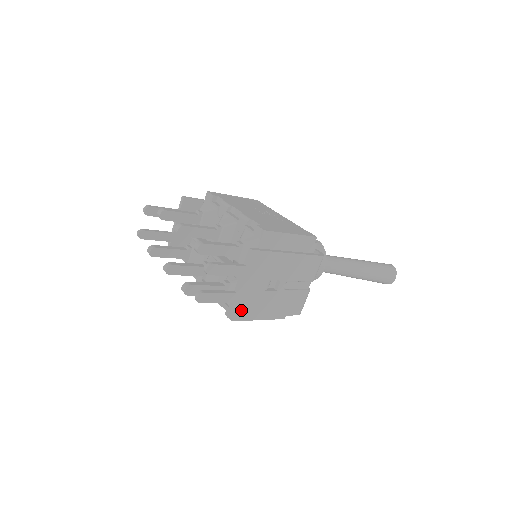
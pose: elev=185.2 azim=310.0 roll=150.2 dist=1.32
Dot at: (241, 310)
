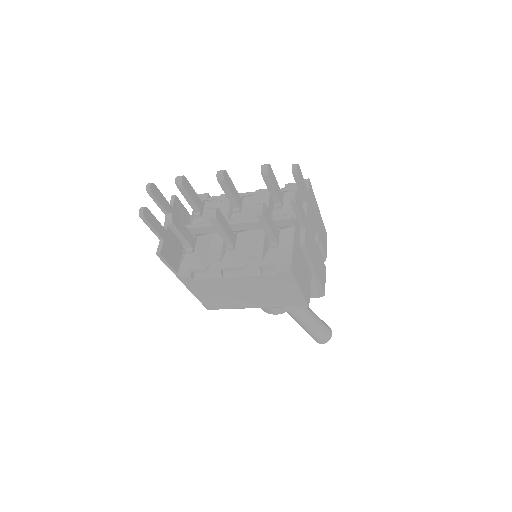
Dot at: (308, 244)
